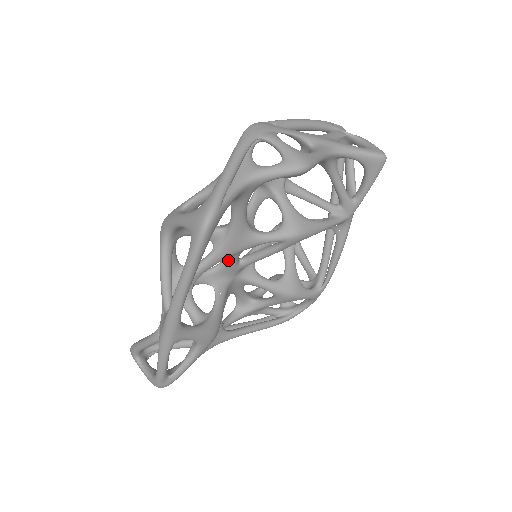
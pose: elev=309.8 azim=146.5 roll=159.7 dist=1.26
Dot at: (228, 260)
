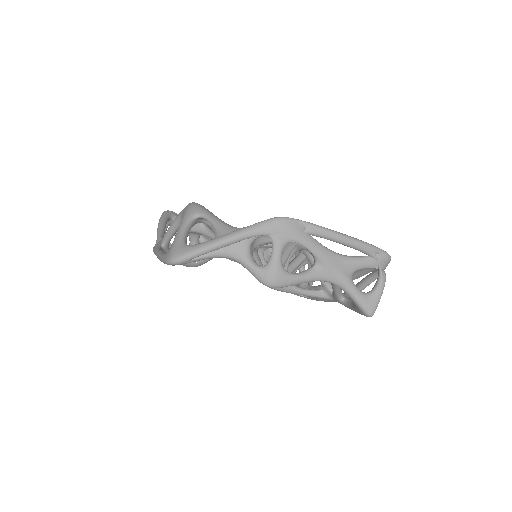
Dot at: occluded
